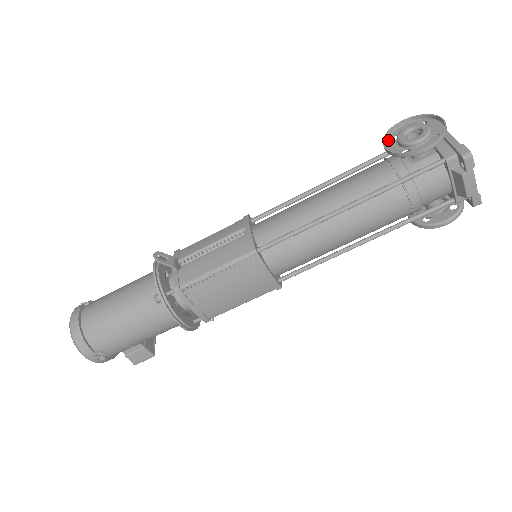
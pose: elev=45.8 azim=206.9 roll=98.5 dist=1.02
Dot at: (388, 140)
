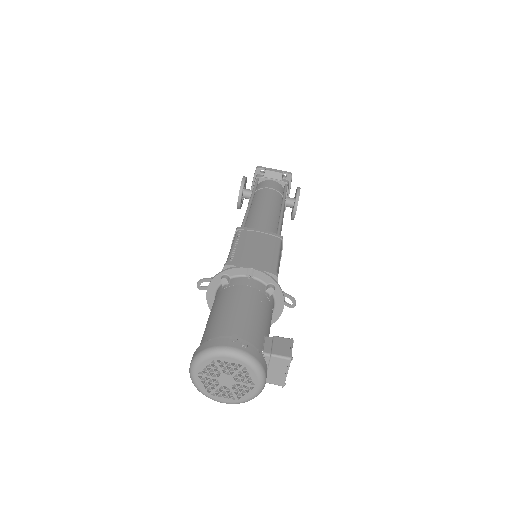
Dot at: (240, 206)
